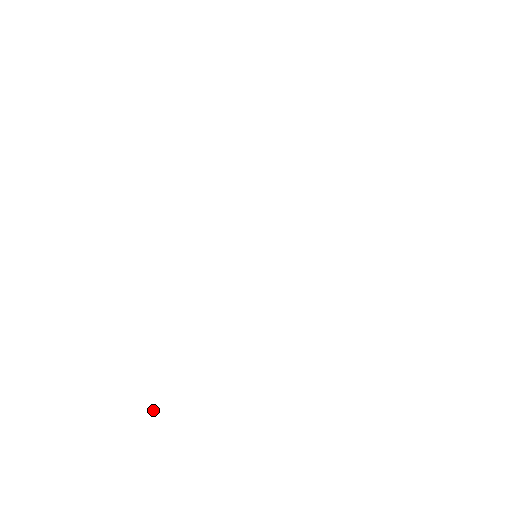
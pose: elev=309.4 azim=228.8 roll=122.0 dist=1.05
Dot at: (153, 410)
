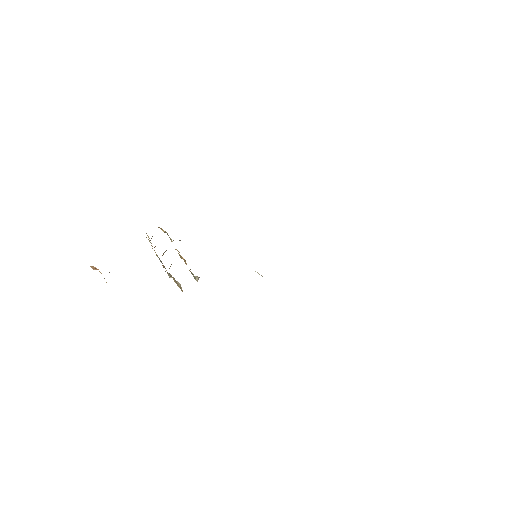
Dot at: occluded
